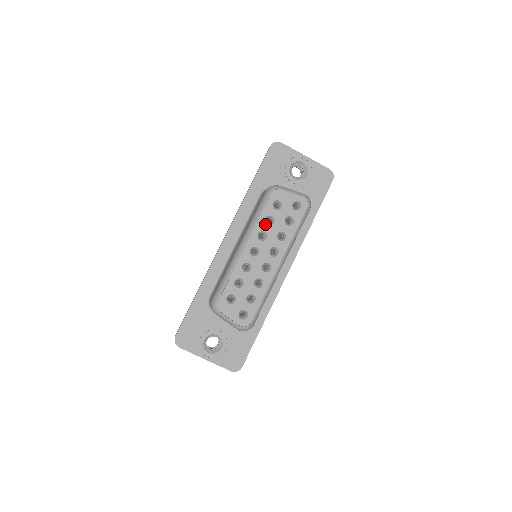
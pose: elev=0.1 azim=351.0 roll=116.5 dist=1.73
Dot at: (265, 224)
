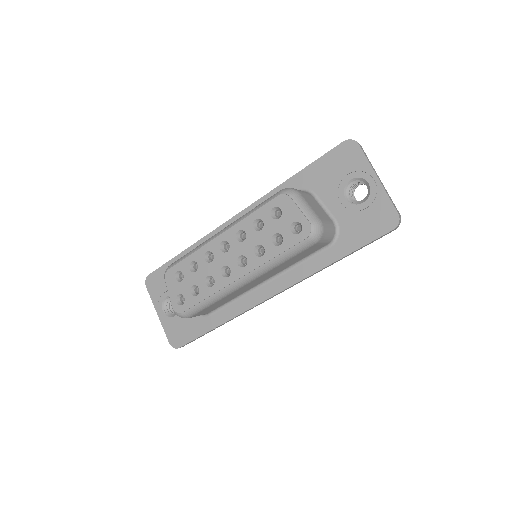
Dot at: (251, 225)
